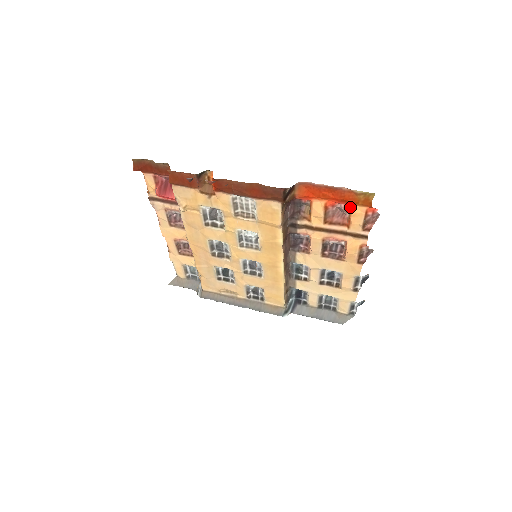
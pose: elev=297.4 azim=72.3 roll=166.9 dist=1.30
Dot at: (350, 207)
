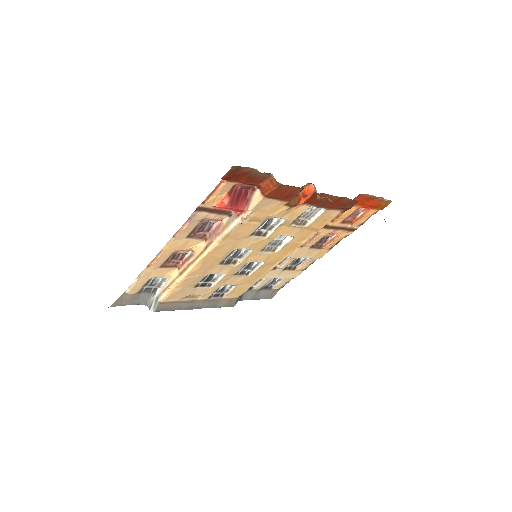
Dot at: (367, 210)
